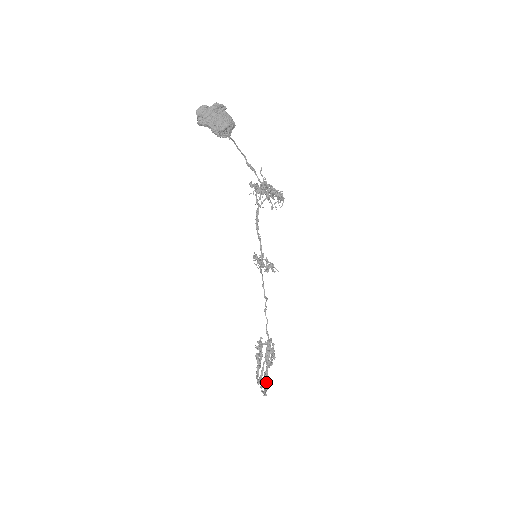
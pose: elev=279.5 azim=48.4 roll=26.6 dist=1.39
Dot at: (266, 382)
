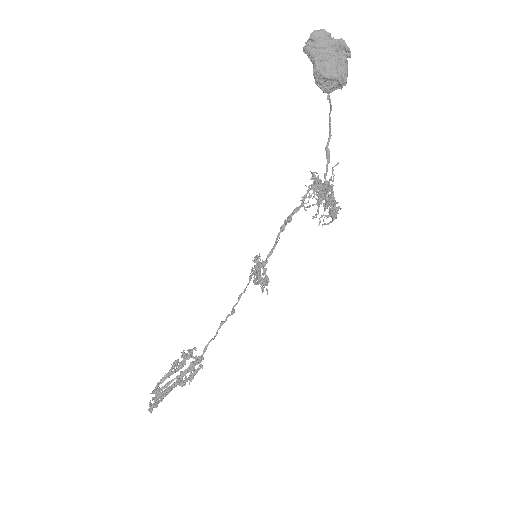
Dot at: (162, 398)
